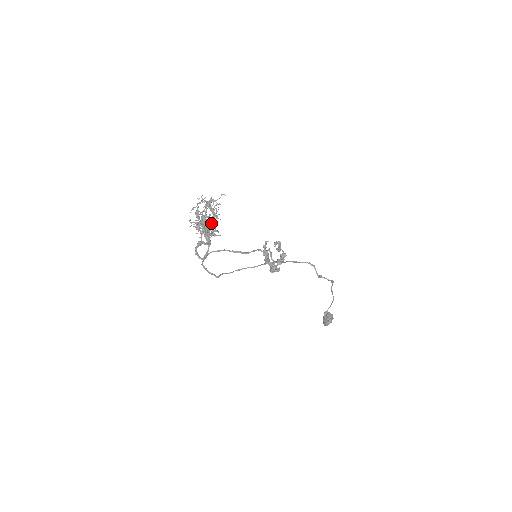
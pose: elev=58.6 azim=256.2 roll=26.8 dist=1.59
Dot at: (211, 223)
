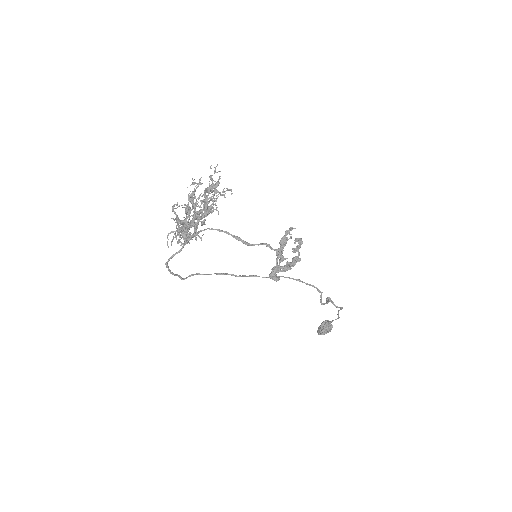
Dot at: (194, 223)
